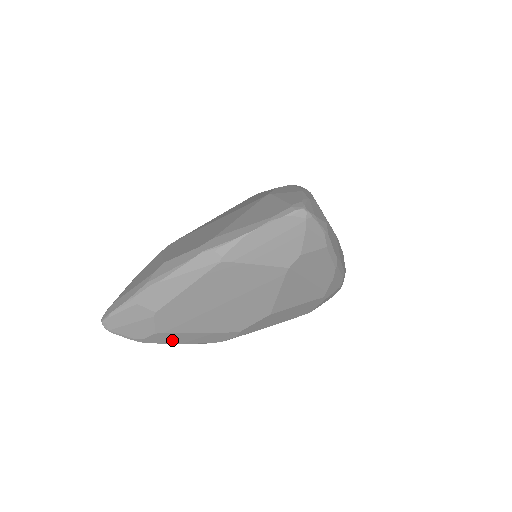
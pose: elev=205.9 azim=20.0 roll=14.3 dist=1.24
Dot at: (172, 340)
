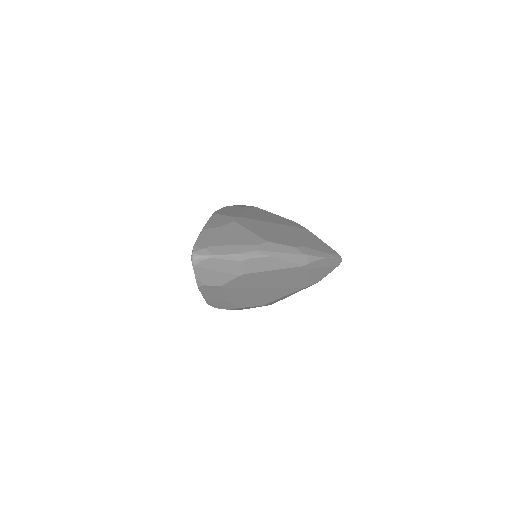
Dot at: (210, 294)
